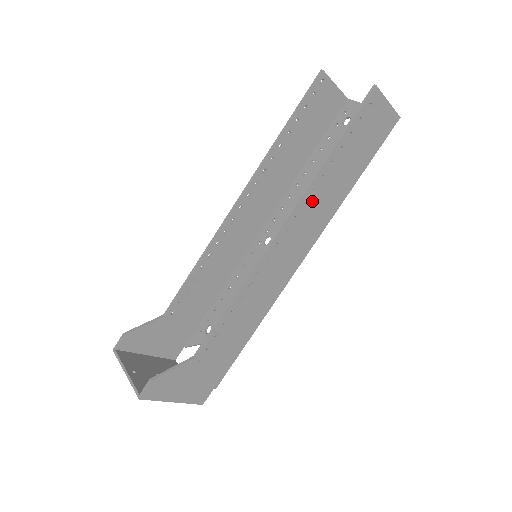
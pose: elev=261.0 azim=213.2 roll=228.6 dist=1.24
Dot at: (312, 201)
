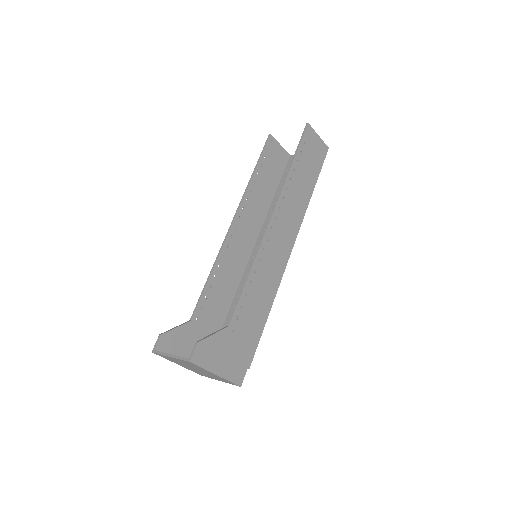
Dot at: (288, 198)
